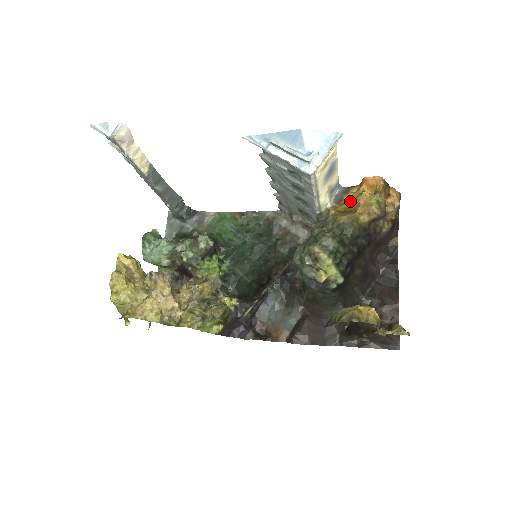
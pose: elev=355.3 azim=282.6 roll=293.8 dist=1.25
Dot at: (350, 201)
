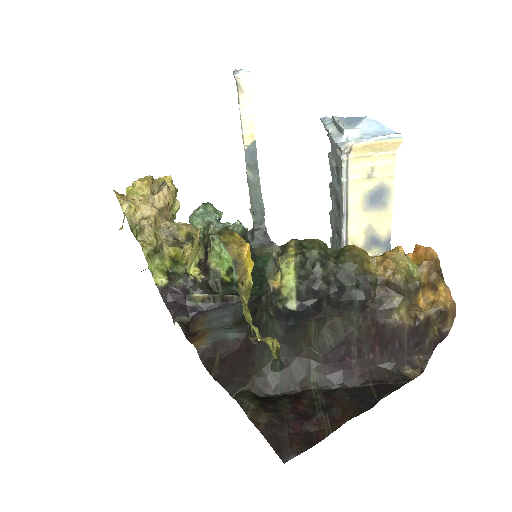
Dot at: occluded
